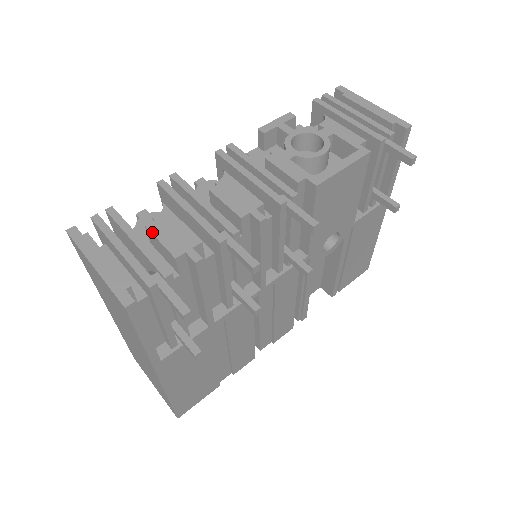
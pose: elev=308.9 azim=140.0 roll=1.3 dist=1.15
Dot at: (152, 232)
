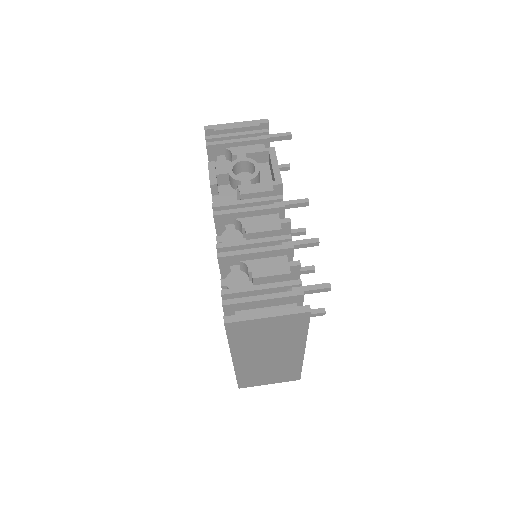
Dot at: (261, 277)
